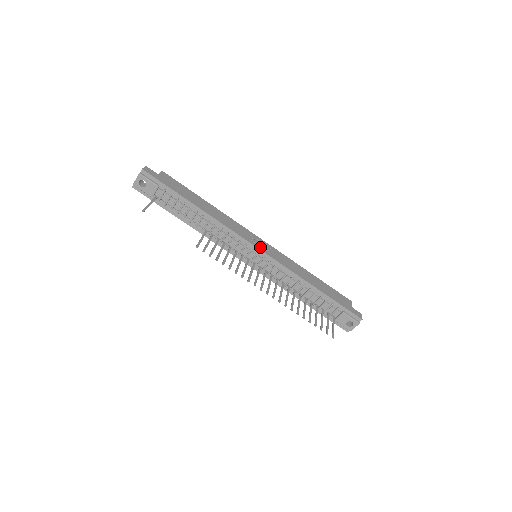
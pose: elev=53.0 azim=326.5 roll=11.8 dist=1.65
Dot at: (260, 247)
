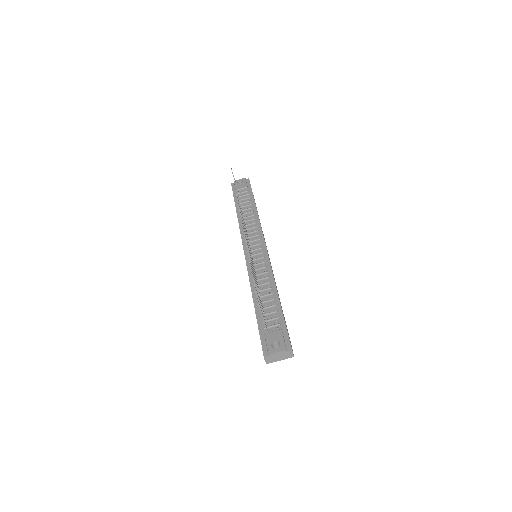
Dot at: occluded
